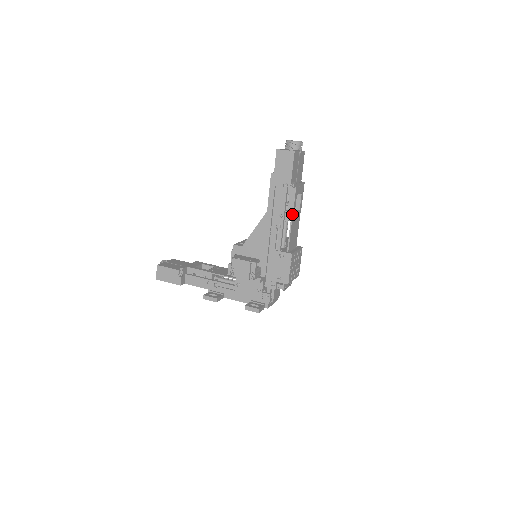
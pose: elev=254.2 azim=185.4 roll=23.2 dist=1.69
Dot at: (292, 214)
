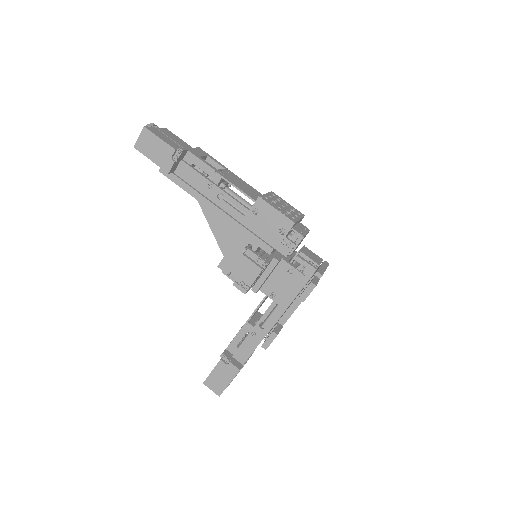
Dot at: (215, 172)
